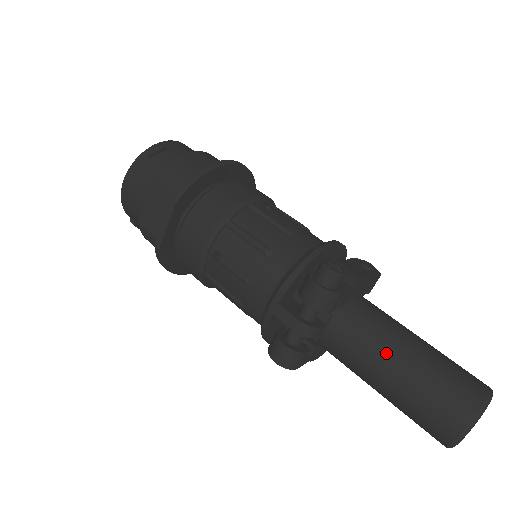
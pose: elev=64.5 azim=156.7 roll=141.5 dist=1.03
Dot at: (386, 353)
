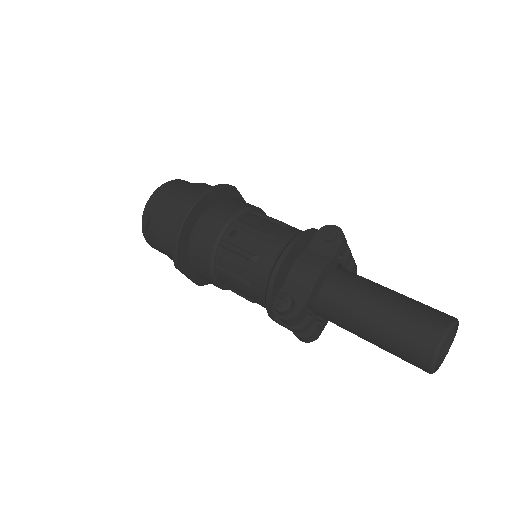
Dot at: (357, 329)
